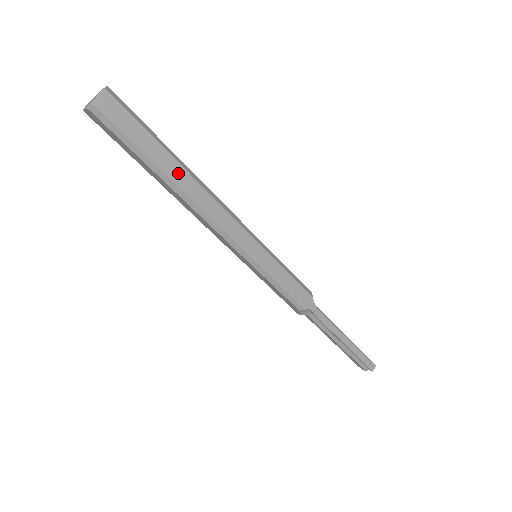
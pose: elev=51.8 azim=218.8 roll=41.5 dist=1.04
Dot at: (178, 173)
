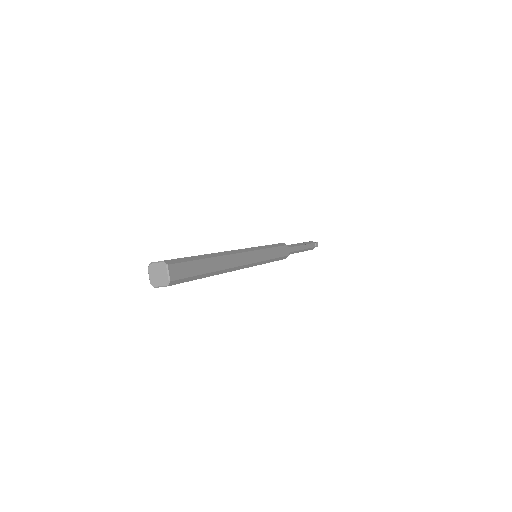
Dot at: (217, 263)
